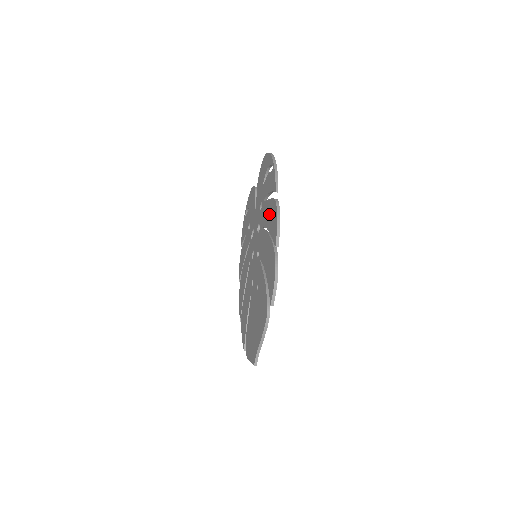
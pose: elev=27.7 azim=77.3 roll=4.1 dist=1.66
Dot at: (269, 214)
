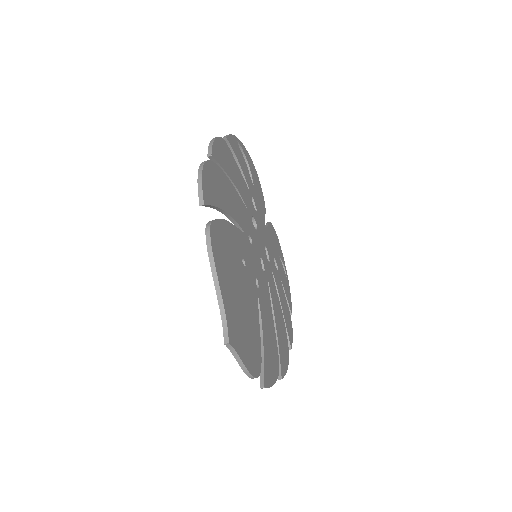
Dot at: occluded
